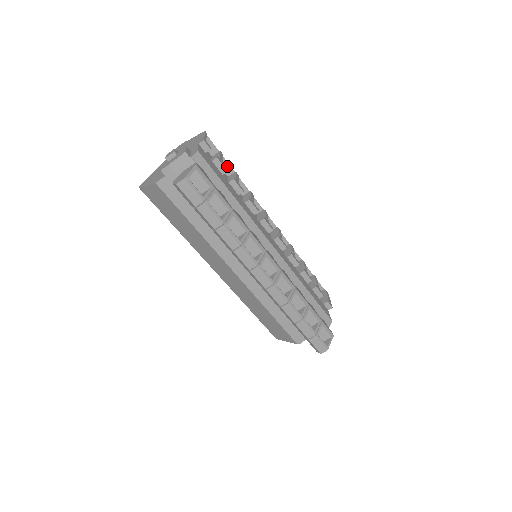
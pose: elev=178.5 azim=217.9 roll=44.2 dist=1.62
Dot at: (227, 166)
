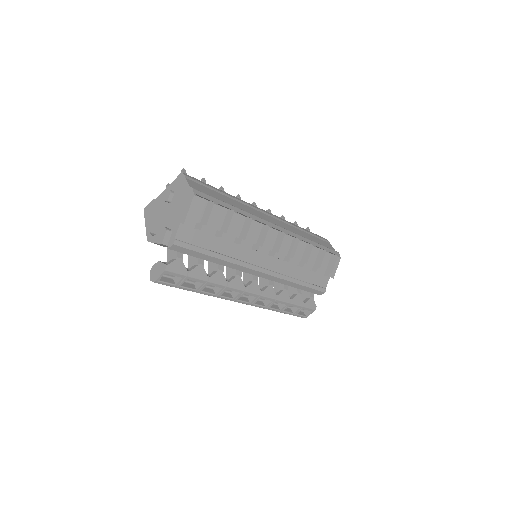
Dot at: (225, 207)
